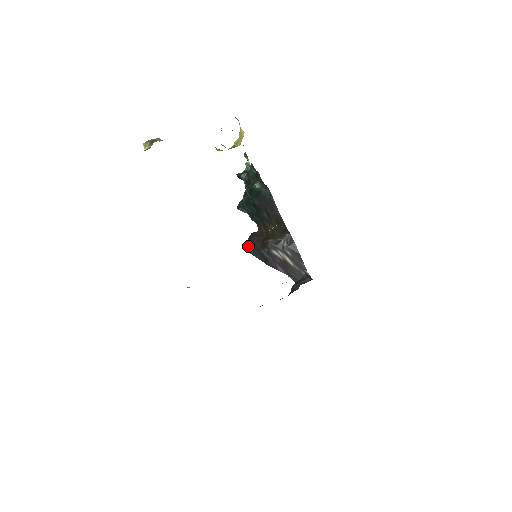
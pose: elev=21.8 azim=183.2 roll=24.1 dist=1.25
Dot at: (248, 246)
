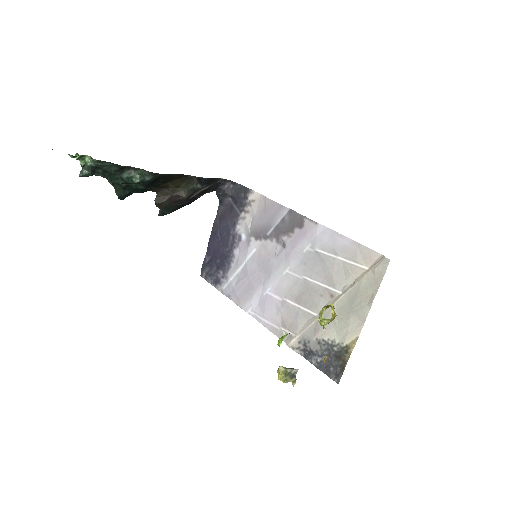
Dot at: (163, 212)
